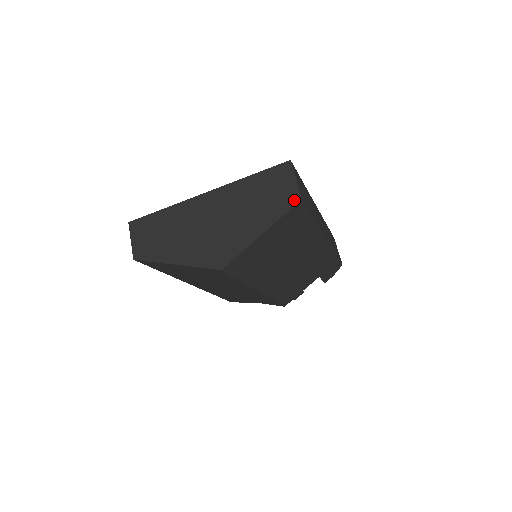
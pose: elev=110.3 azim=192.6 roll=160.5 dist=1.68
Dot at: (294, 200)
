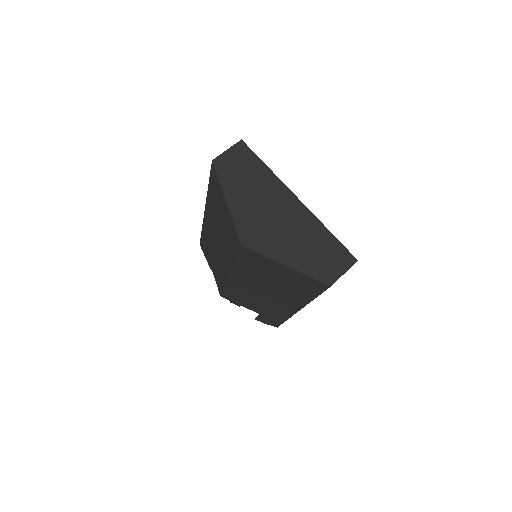
Dot at: (327, 280)
